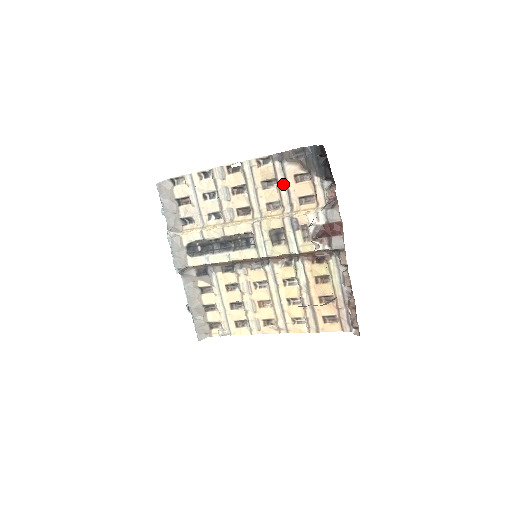
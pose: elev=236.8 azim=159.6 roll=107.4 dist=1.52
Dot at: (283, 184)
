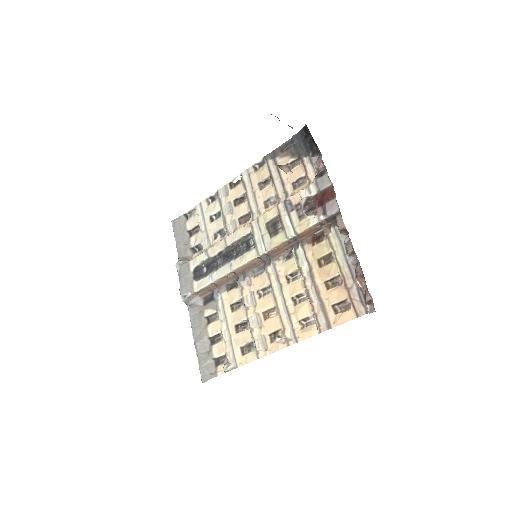
Dot at: (277, 177)
